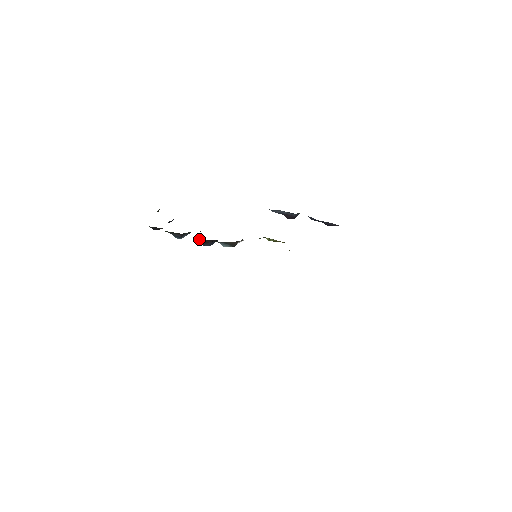
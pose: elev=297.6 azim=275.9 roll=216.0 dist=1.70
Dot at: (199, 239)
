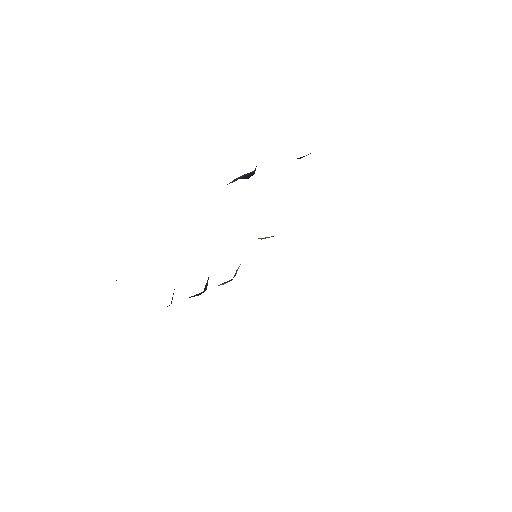
Dot at: (192, 296)
